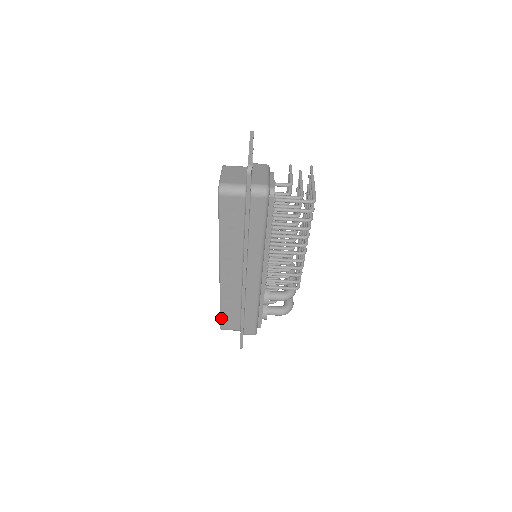
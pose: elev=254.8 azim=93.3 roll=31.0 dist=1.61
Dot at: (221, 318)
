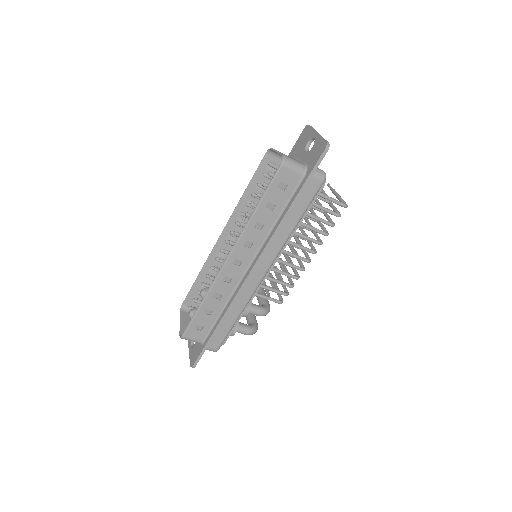
Dot at: (192, 321)
